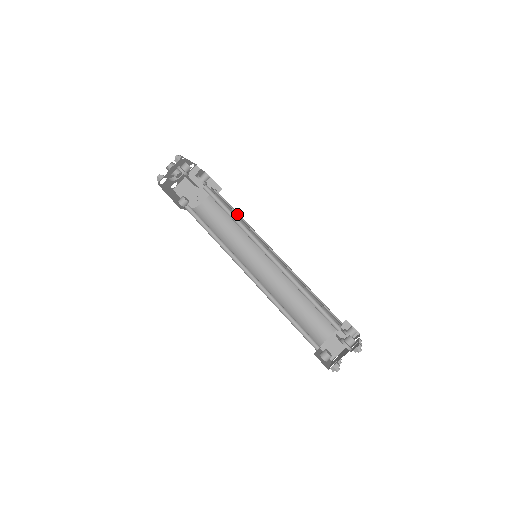
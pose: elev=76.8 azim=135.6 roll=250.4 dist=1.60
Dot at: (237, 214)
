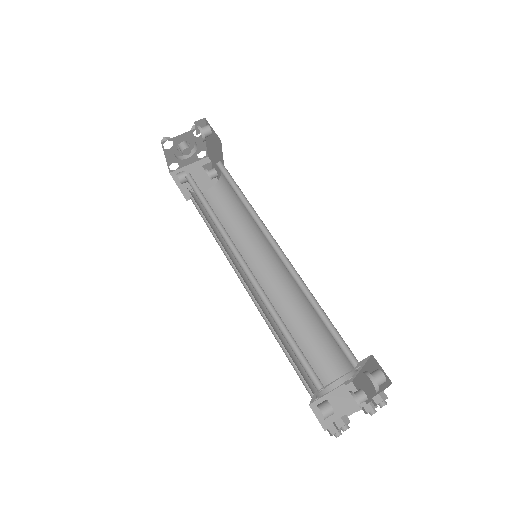
Dot at: occluded
